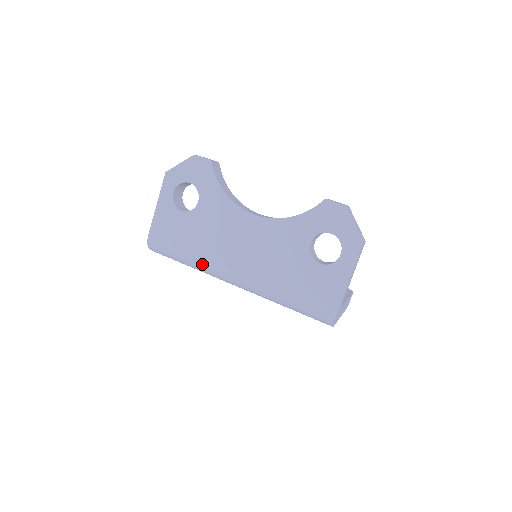
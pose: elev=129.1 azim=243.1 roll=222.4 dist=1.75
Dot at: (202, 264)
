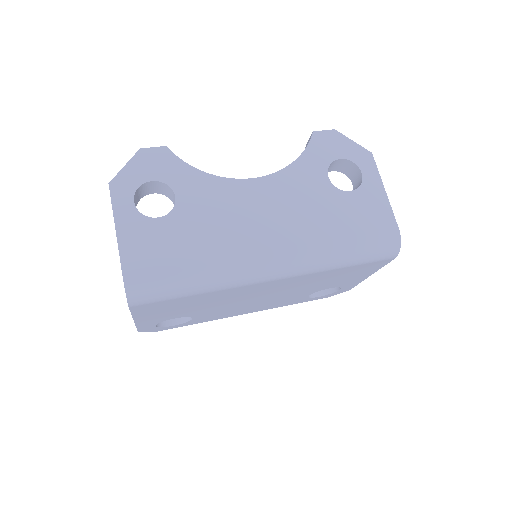
Dot at: (223, 267)
